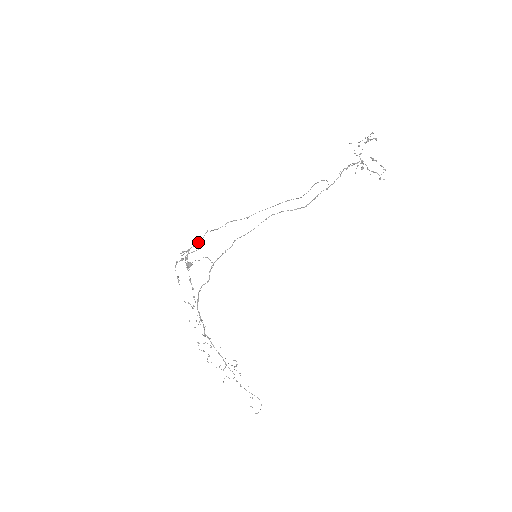
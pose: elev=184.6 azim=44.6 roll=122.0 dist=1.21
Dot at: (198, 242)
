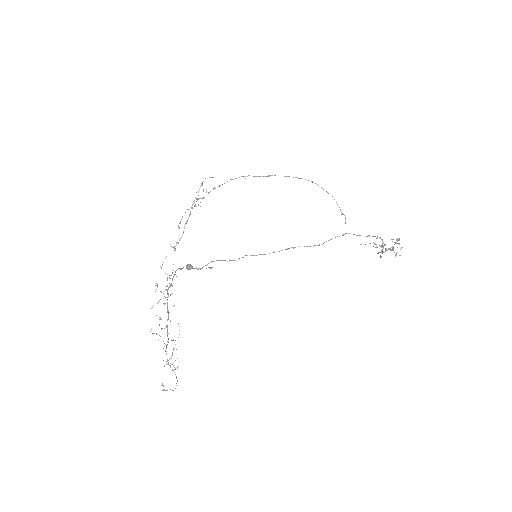
Dot at: (218, 186)
